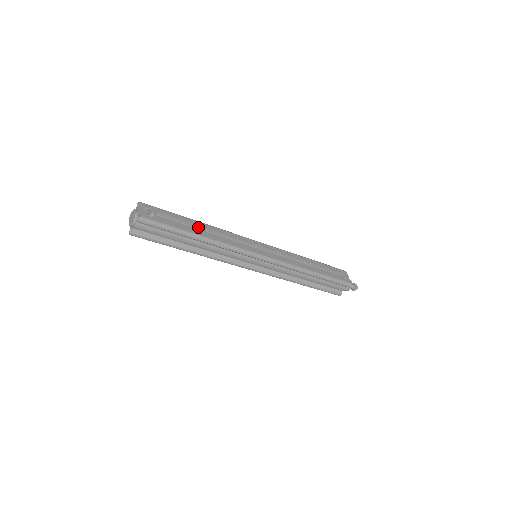
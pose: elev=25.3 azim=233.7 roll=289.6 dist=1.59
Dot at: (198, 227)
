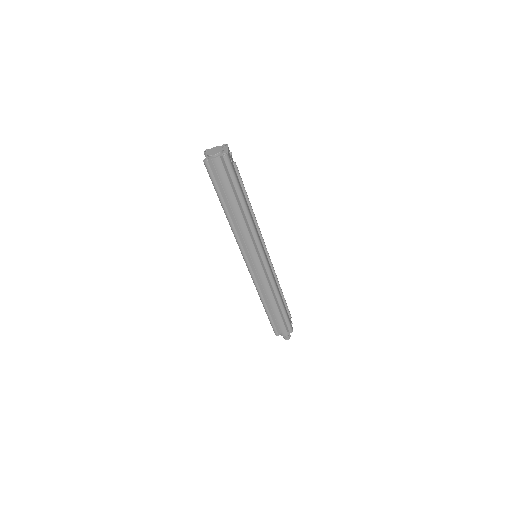
Dot at: (247, 198)
